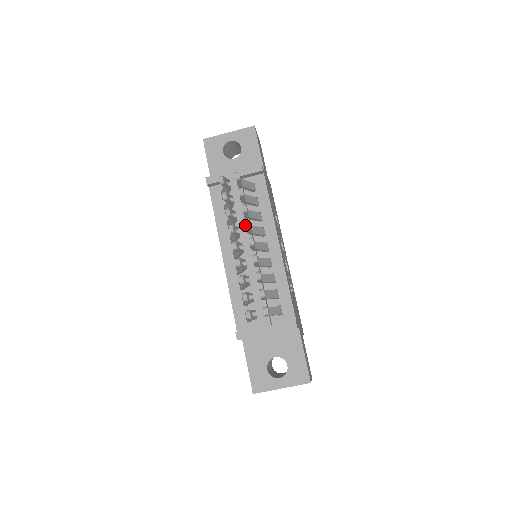
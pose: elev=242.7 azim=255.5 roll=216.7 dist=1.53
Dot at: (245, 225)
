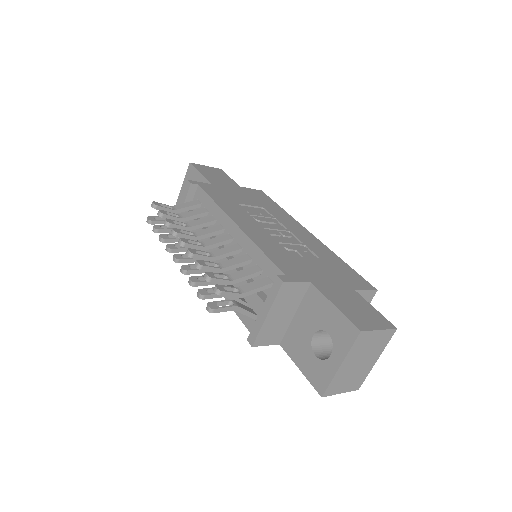
Dot at: occluded
